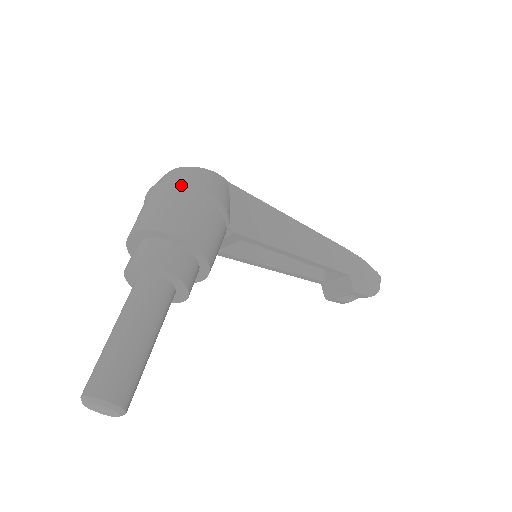
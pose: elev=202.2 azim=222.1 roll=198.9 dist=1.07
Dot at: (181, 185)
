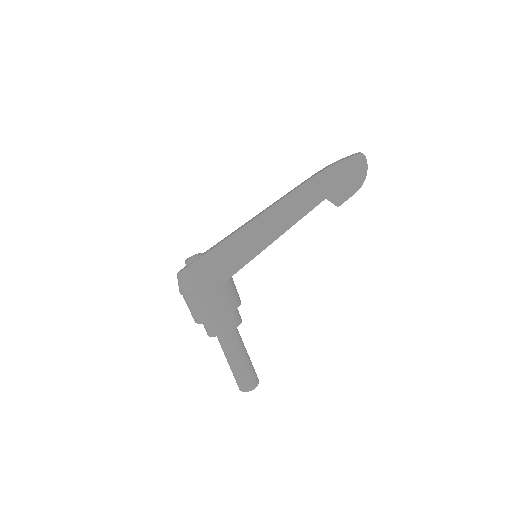
Dot at: (183, 294)
